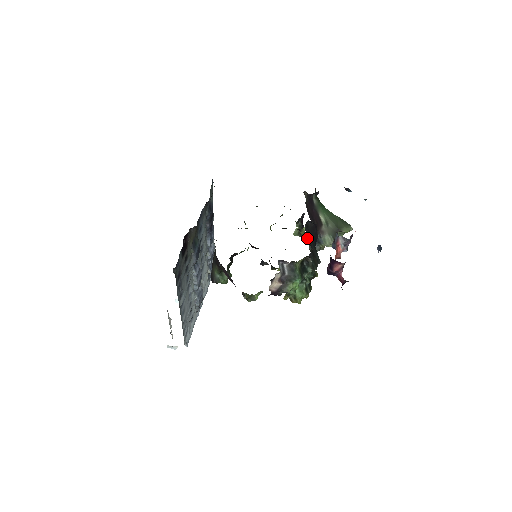
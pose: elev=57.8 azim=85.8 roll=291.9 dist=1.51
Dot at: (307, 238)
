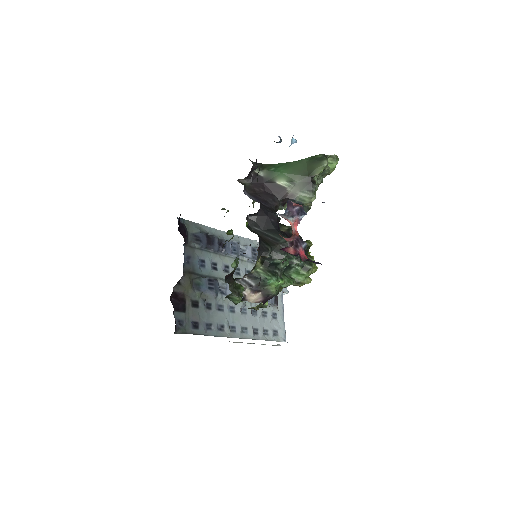
Dot at: occluded
